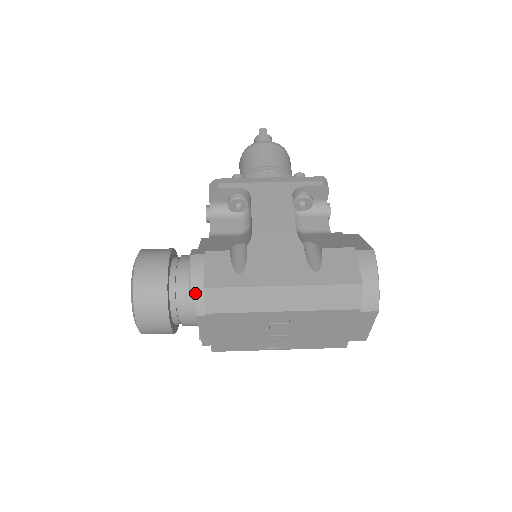
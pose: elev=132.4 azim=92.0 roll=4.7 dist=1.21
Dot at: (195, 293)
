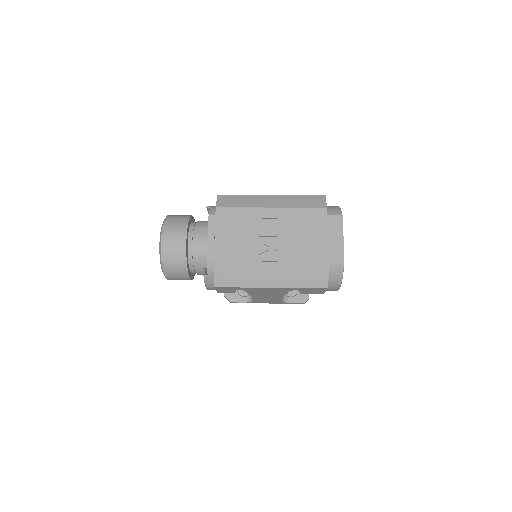
Dot at: (210, 207)
